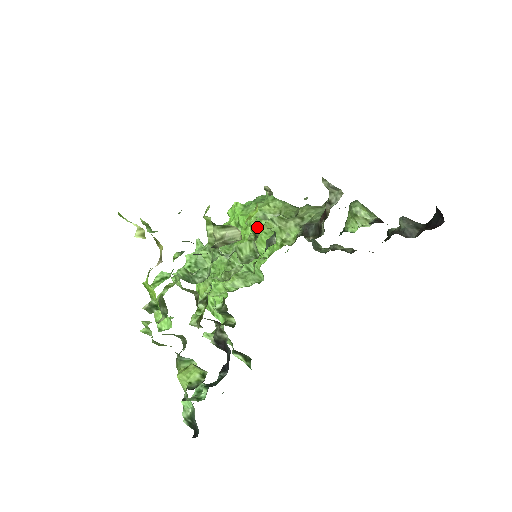
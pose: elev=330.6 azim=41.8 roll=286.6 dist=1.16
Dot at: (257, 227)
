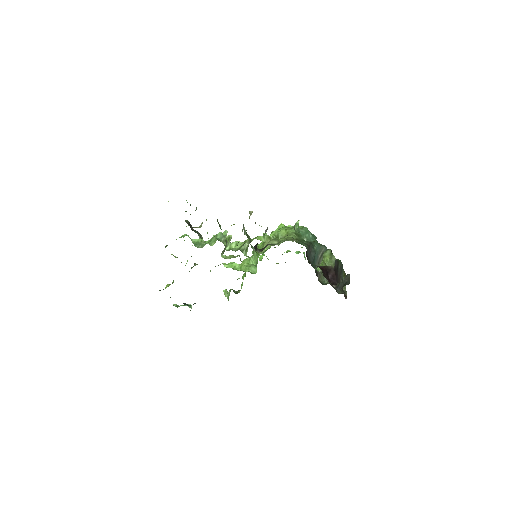
Dot at: occluded
